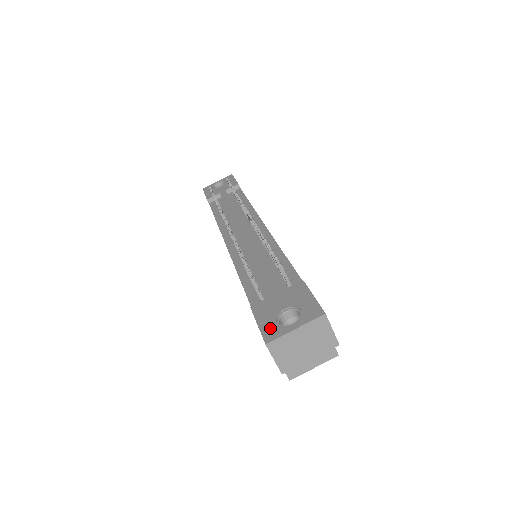
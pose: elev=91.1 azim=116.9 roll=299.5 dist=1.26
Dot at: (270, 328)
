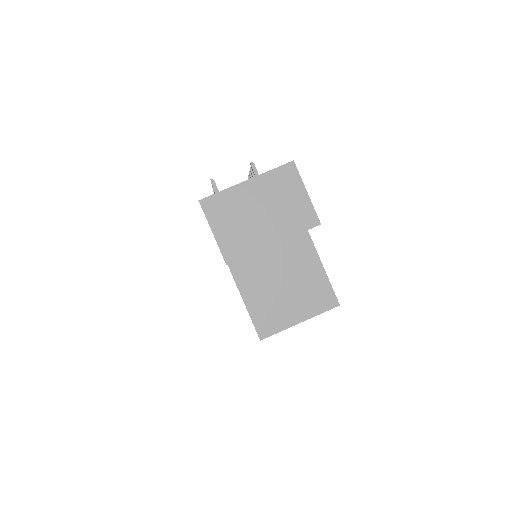
Dot at: occluded
